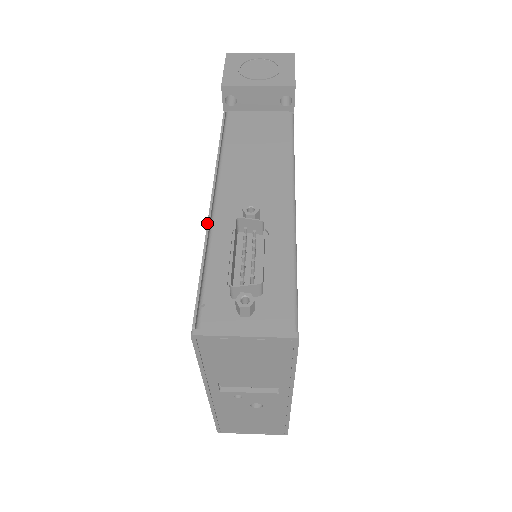
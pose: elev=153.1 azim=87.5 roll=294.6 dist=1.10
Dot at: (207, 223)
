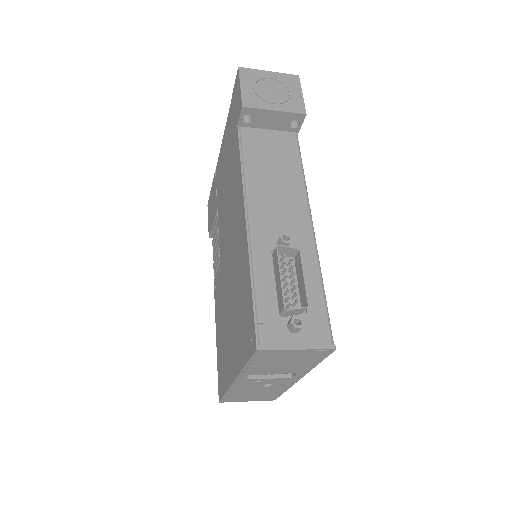
Dot at: (248, 246)
